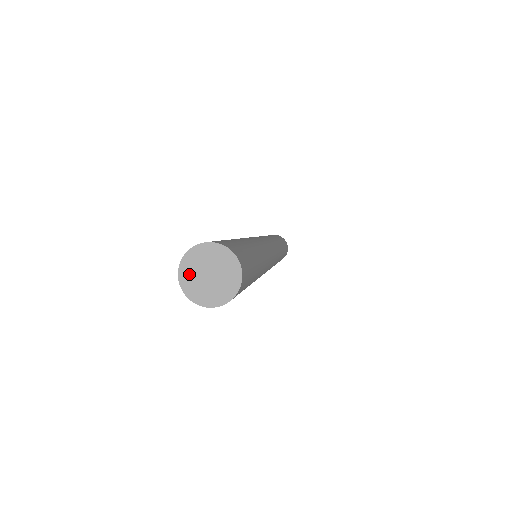
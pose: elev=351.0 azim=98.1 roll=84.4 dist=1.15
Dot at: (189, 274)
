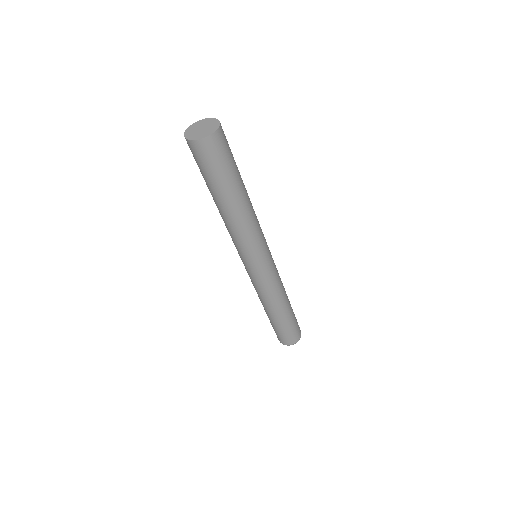
Dot at: (192, 129)
